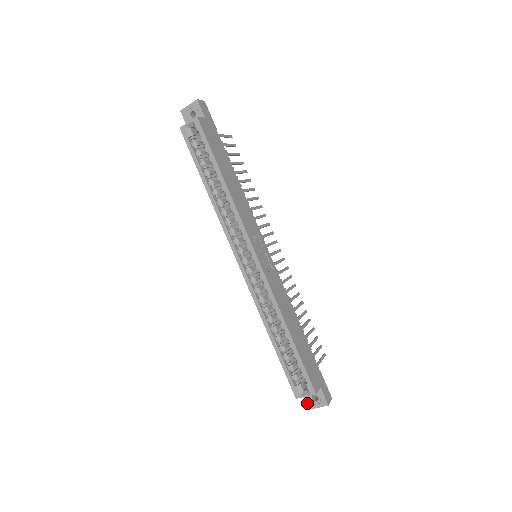
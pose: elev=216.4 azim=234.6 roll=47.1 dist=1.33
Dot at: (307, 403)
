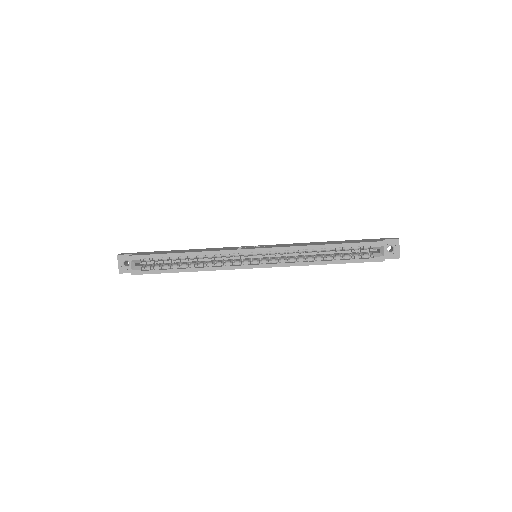
Dot at: (393, 258)
